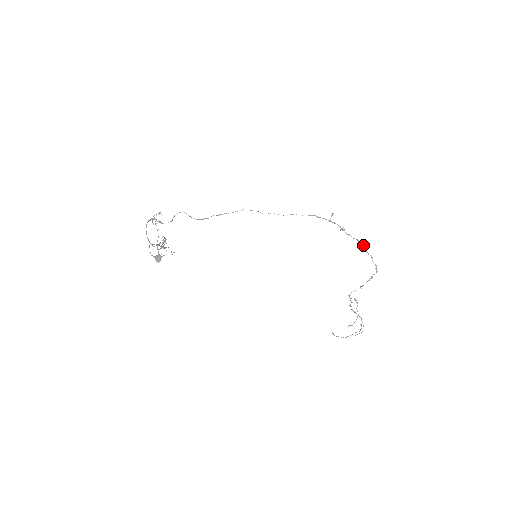
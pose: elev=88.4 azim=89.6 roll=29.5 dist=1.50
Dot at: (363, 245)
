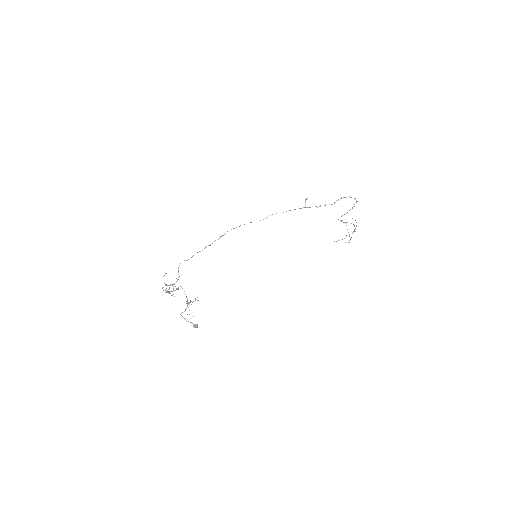
Dot at: occluded
